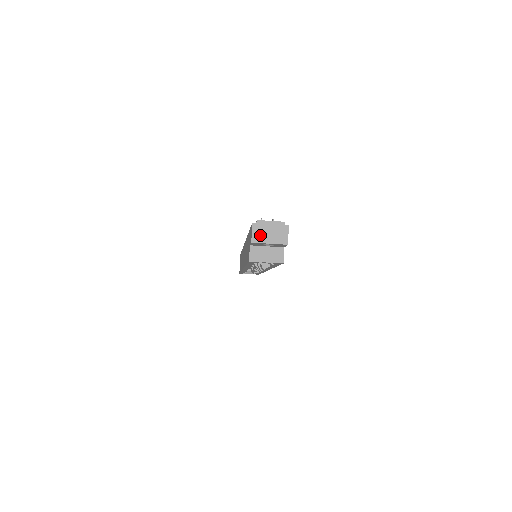
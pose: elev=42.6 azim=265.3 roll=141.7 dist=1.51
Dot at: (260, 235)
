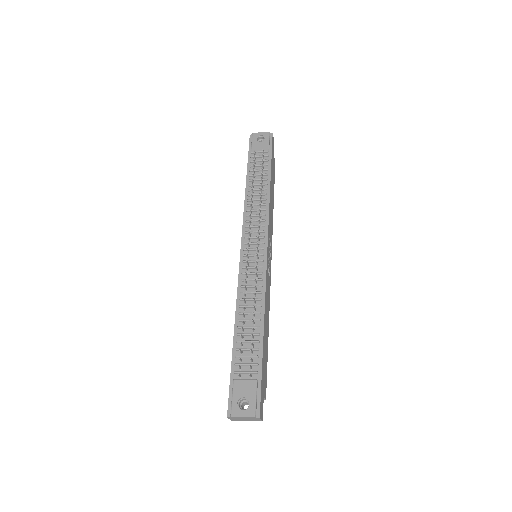
Dot at: (237, 420)
